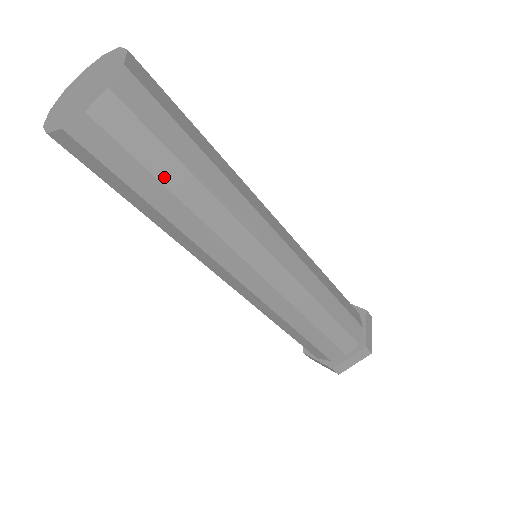
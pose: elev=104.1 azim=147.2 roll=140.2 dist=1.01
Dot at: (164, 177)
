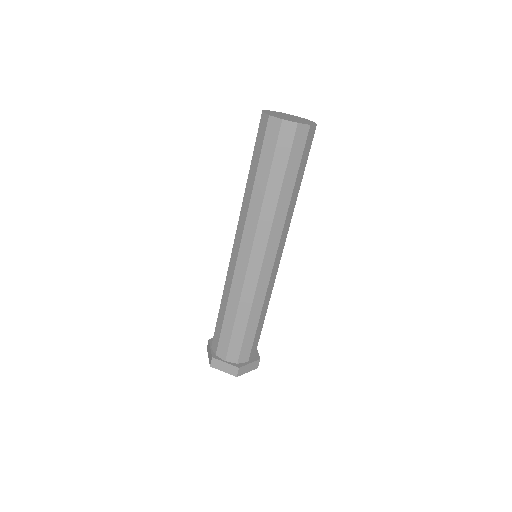
Dot at: (299, 173)
